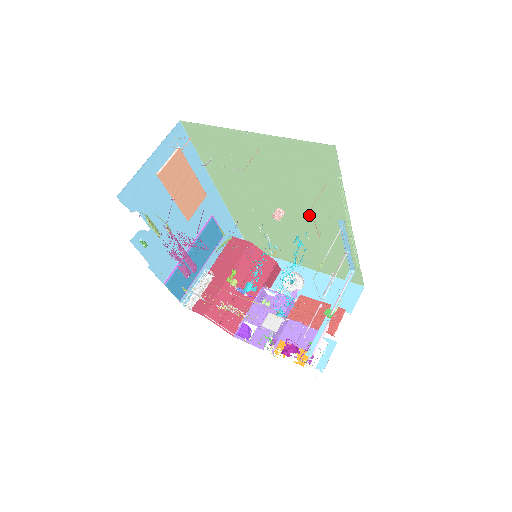
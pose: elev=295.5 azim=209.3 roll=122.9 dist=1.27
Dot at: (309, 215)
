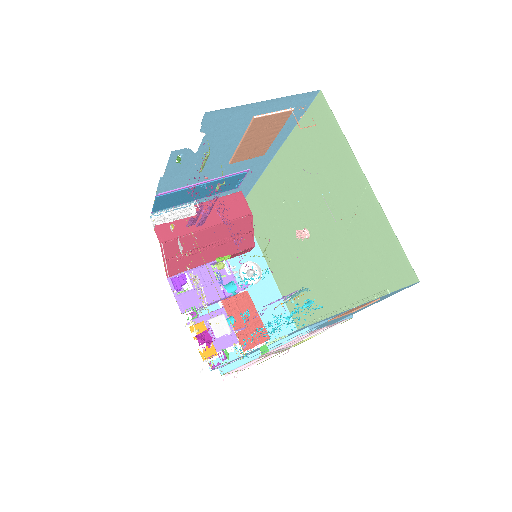
Dot at: (326, 265)
